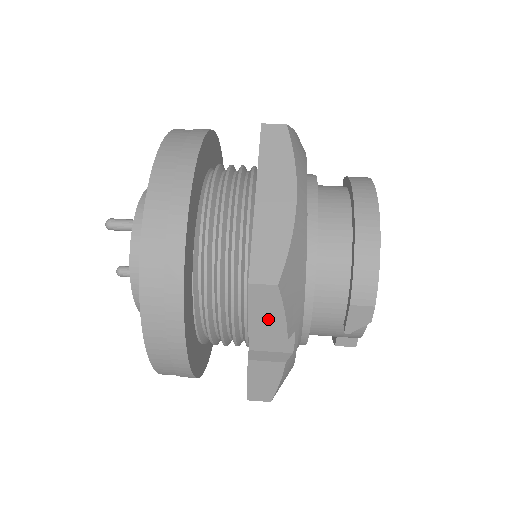
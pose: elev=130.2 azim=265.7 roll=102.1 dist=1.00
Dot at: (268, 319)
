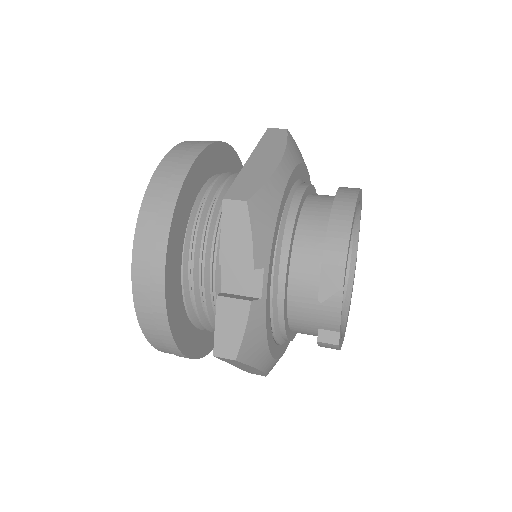
Dot at: (237, 242)
